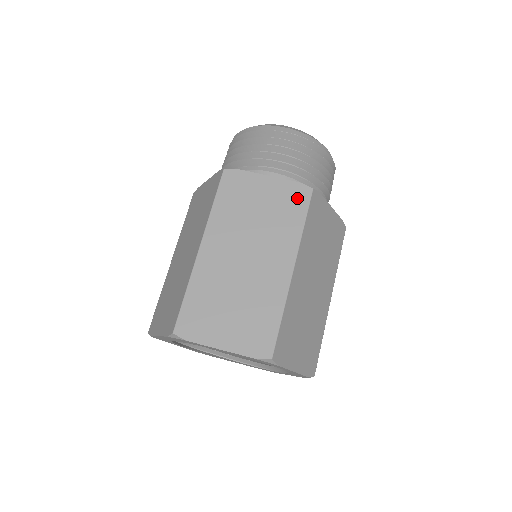
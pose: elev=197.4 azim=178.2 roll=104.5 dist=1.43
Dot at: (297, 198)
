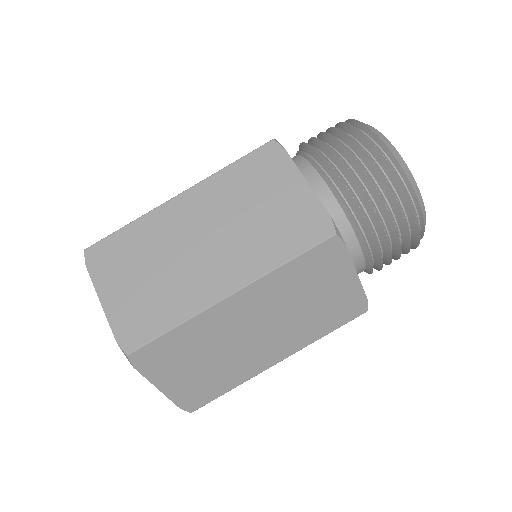
Dot at: (310, 229)
